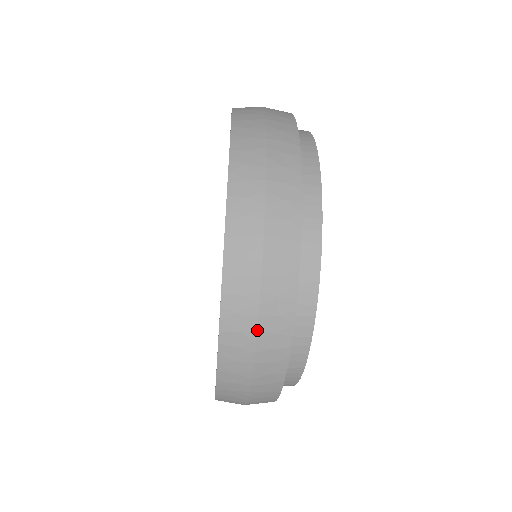
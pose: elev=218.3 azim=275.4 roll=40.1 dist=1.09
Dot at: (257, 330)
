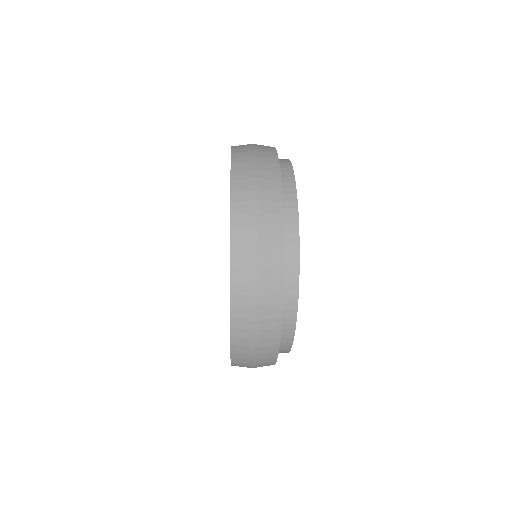
Dot at: (257, 305)
